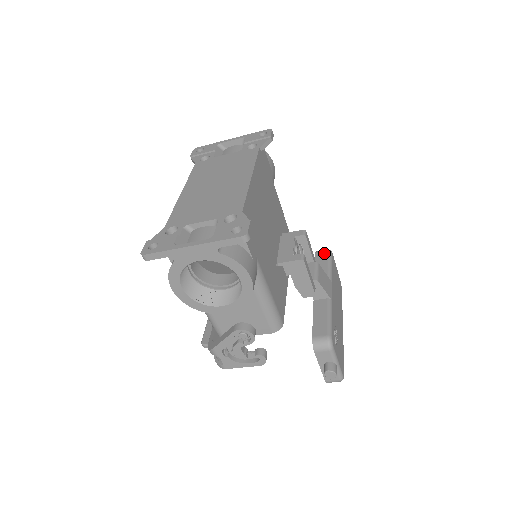
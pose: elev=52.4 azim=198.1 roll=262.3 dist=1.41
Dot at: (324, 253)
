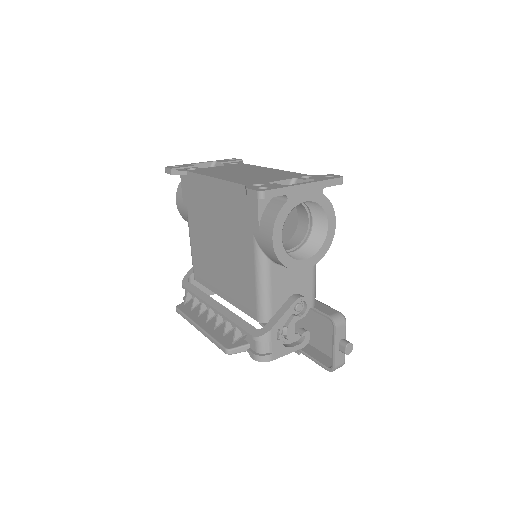
Dot at: occluded
